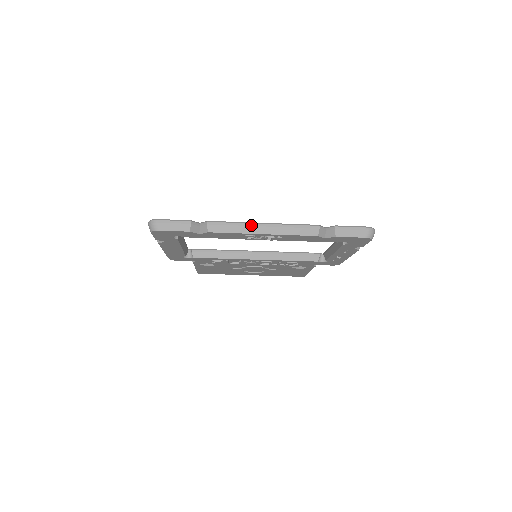
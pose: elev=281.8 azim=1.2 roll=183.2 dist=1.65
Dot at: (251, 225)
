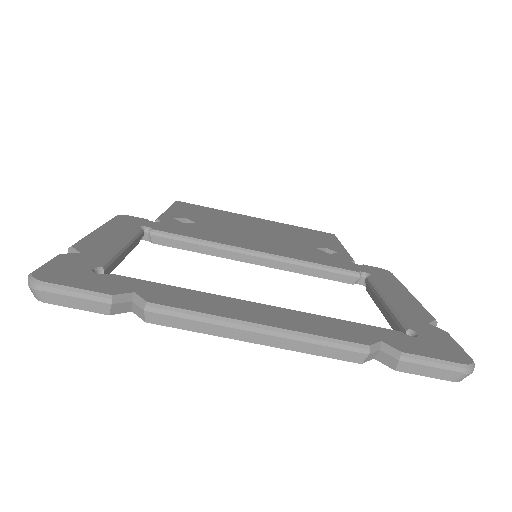
Dot at: (234, 326)
